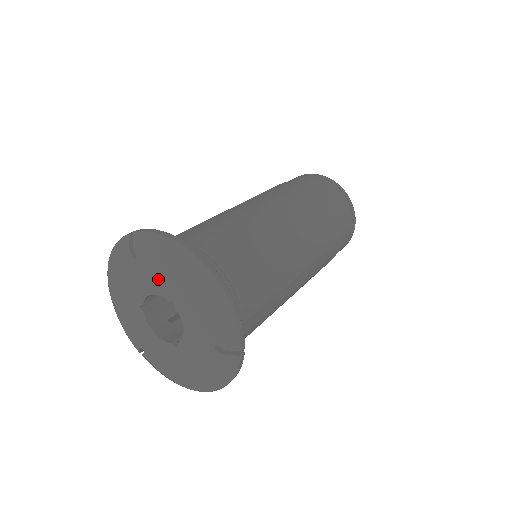
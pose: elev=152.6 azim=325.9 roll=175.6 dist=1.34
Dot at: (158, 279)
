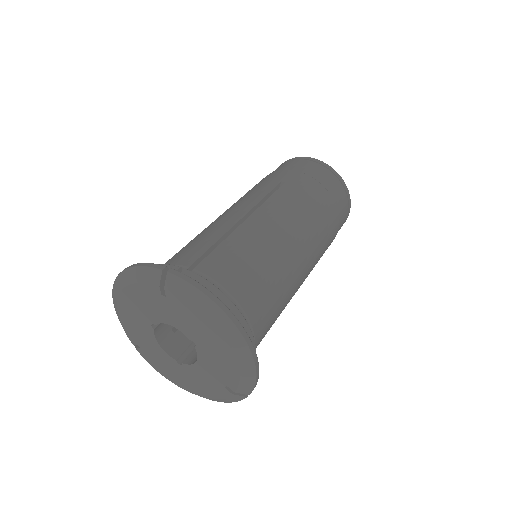
Dot at: (185, 322)
